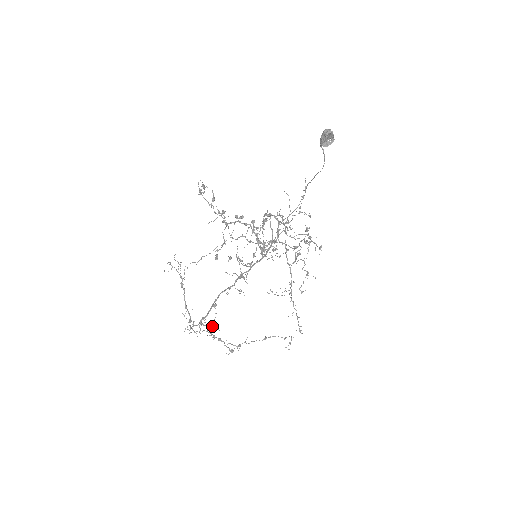
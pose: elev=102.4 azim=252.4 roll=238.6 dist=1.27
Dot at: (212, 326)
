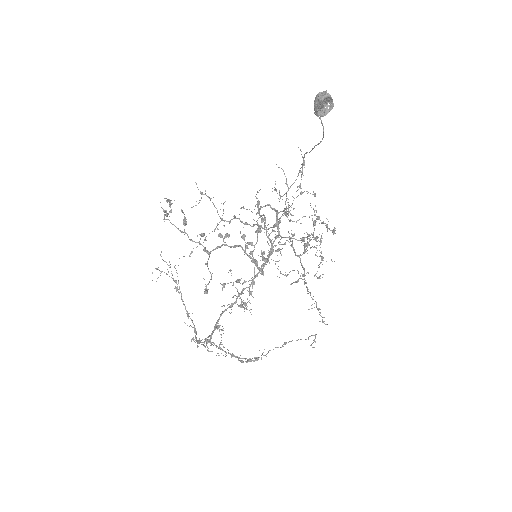
Dot at: (220, 348)
